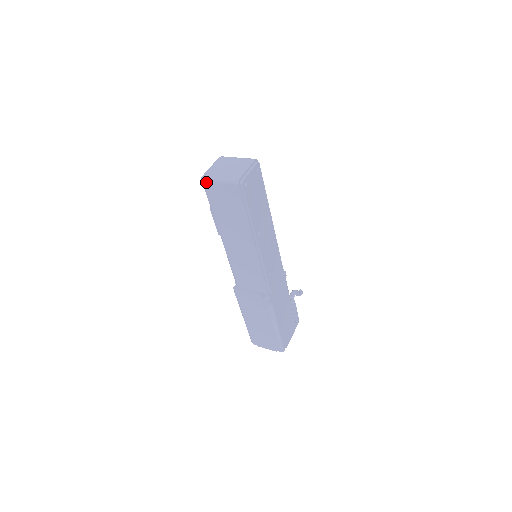
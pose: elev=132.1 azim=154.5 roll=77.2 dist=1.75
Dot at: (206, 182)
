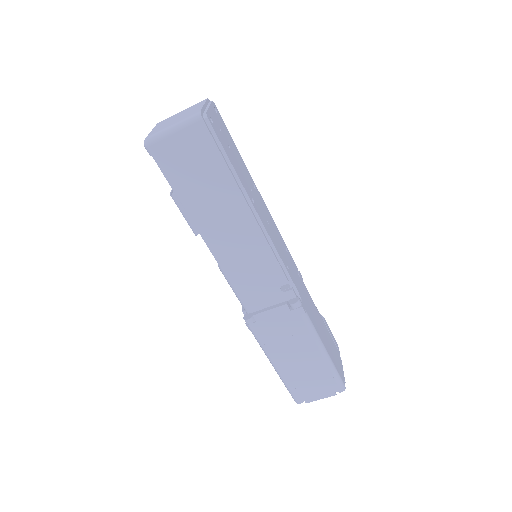
Dot at: (153, 144)
